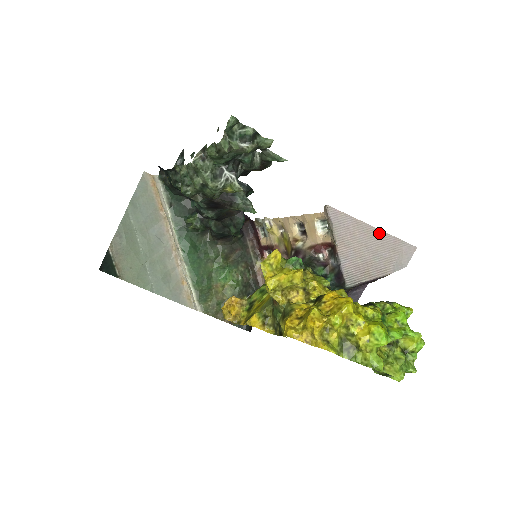
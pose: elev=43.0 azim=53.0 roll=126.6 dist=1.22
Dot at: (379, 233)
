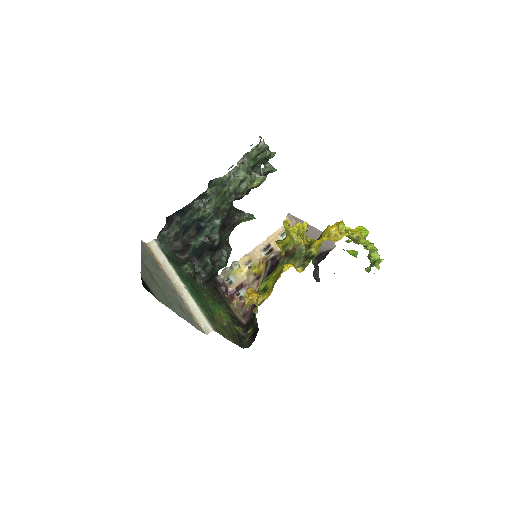
Dot at: (316, 229)
